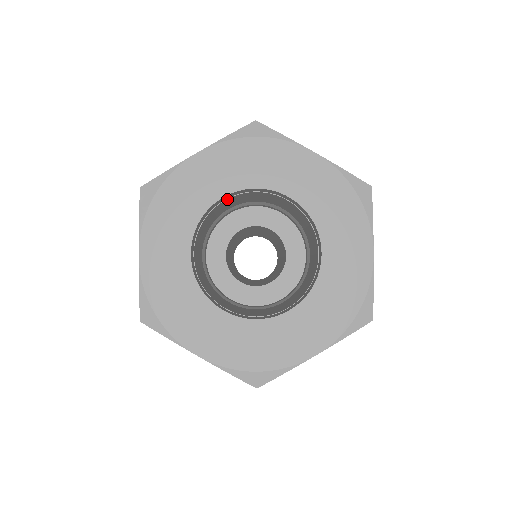
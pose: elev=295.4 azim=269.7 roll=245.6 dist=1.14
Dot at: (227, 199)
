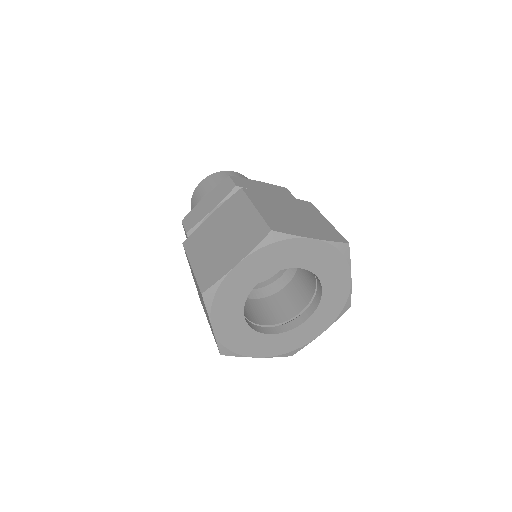
Dot at: occluded
